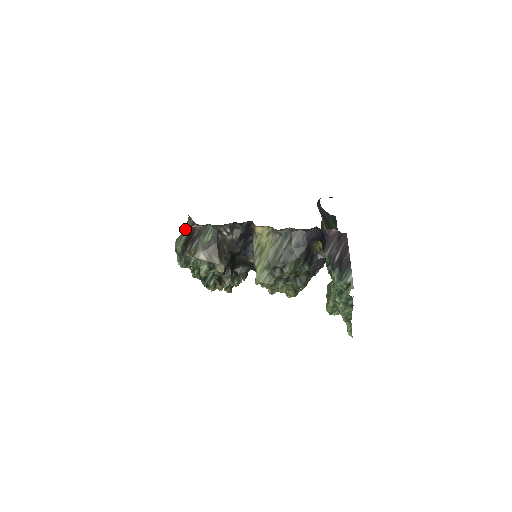
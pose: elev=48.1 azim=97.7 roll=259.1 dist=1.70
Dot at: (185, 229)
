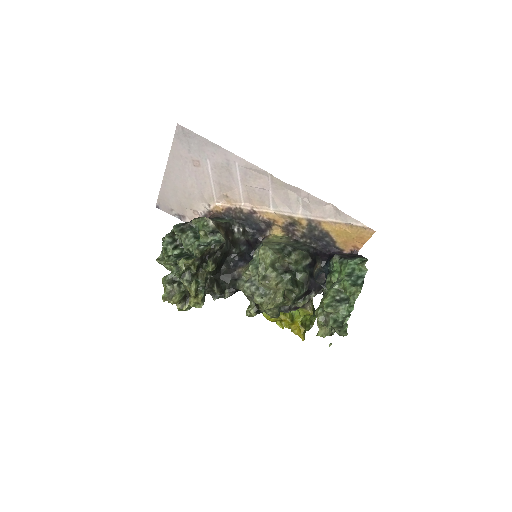
Dot at: occluded
